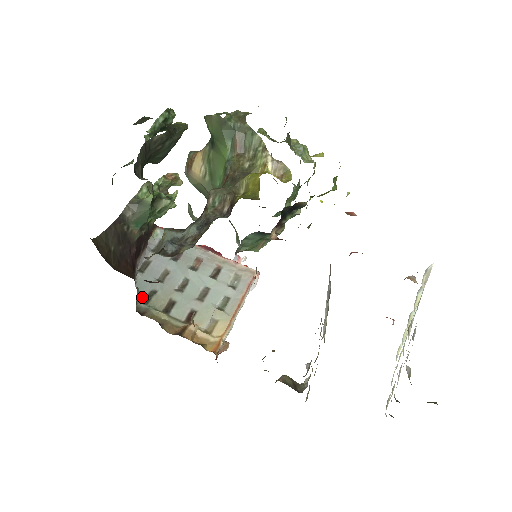
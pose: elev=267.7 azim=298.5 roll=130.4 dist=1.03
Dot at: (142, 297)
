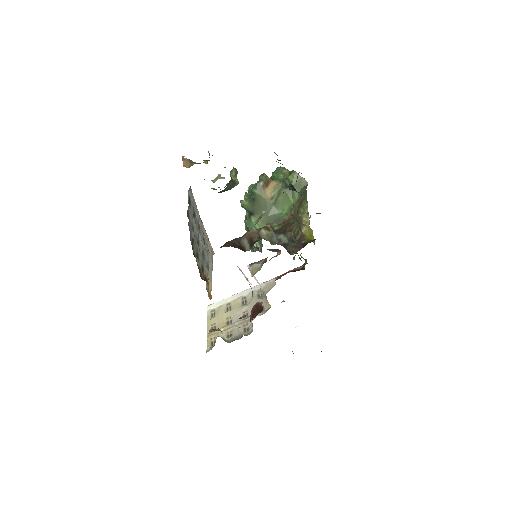
Dot at: (191, 240)
